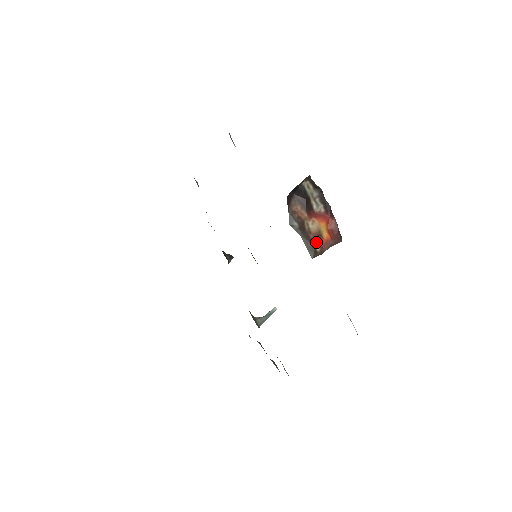
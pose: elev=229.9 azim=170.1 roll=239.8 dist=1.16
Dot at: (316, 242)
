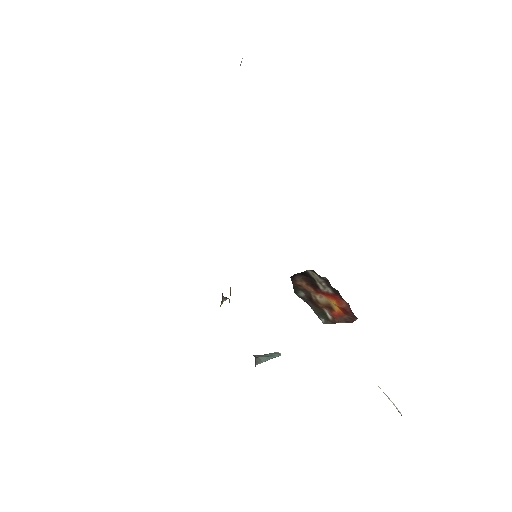
Dot at: (326, 311)
